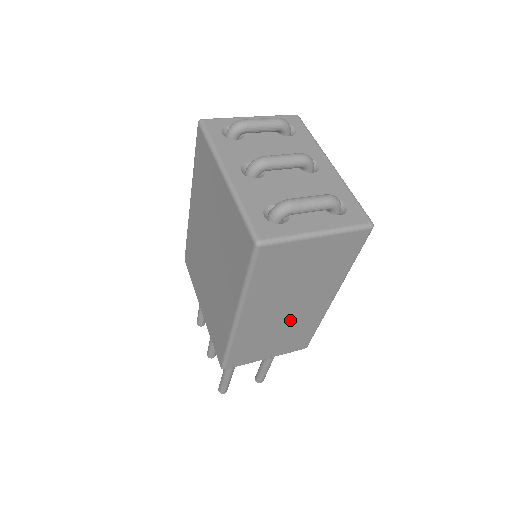
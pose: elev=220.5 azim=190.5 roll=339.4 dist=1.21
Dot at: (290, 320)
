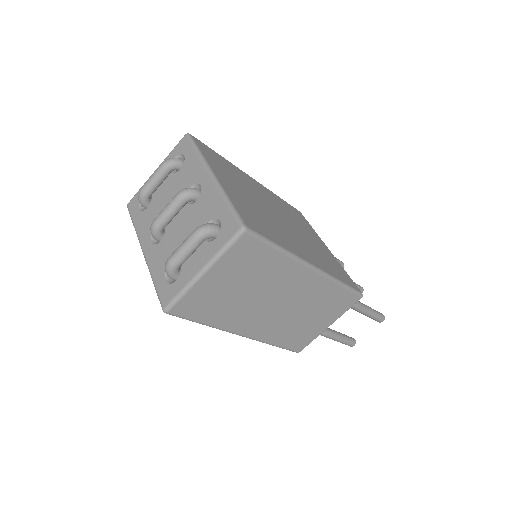
Dot at: (297, 304)
